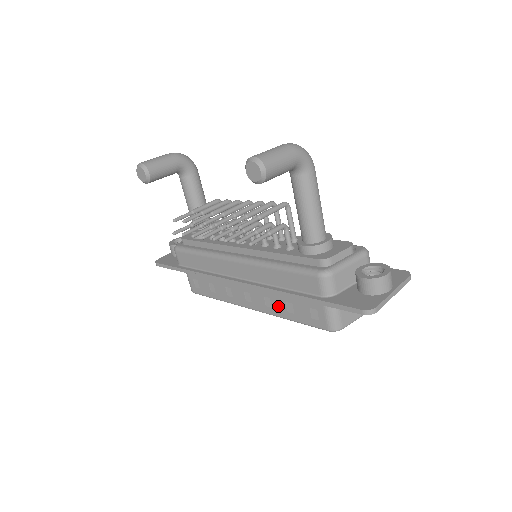
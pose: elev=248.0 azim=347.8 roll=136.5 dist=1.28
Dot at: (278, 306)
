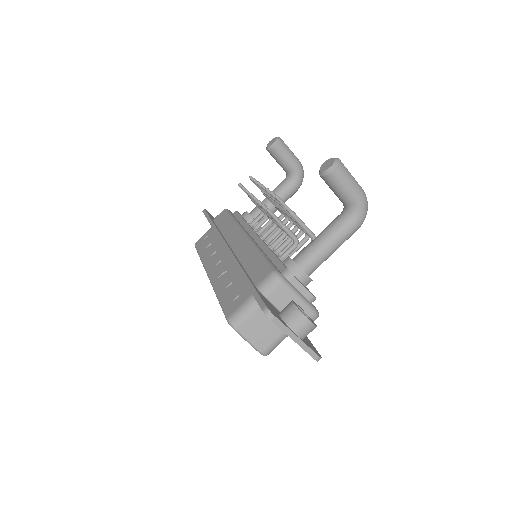
Dot at: (224, 282)
